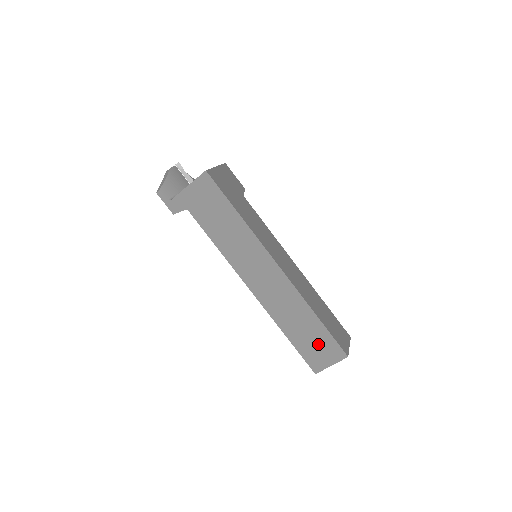
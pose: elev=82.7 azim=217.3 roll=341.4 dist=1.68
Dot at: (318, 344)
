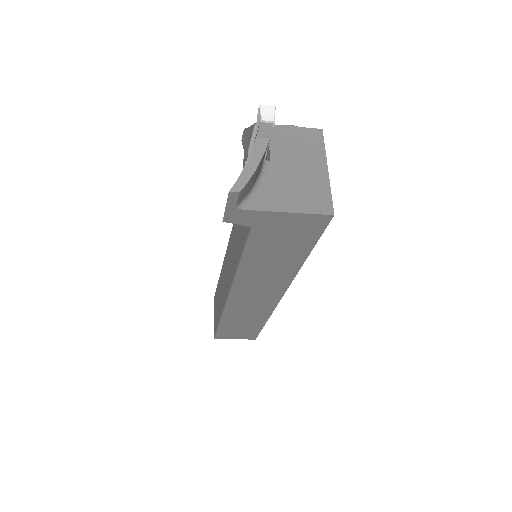
Dot at: (242, 331)
